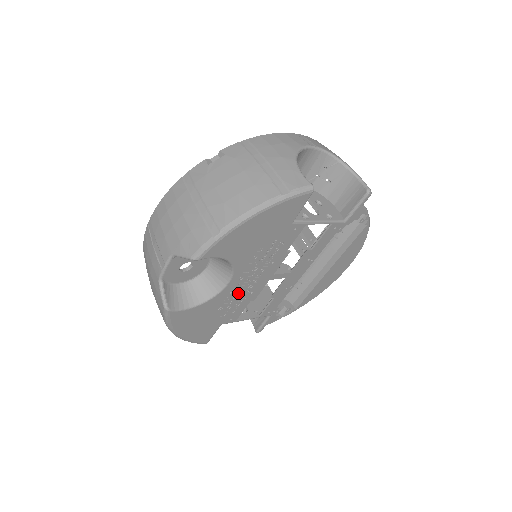
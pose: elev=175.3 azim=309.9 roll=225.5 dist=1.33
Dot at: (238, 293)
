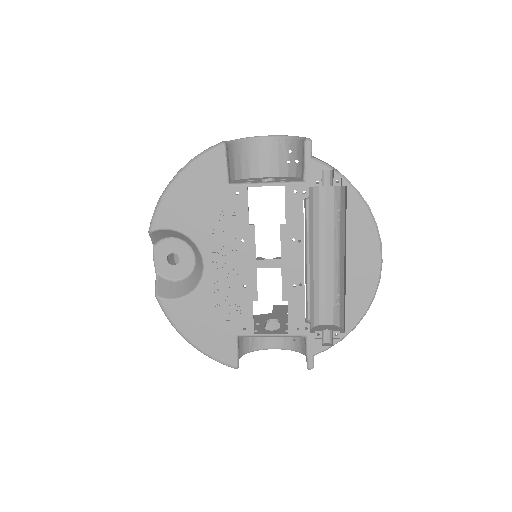
Dot at: (226, 284)
